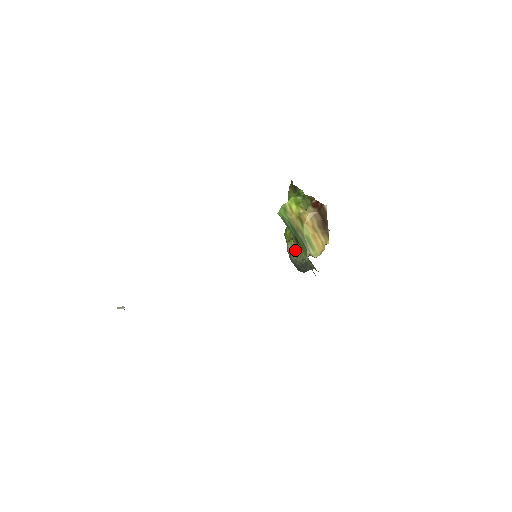
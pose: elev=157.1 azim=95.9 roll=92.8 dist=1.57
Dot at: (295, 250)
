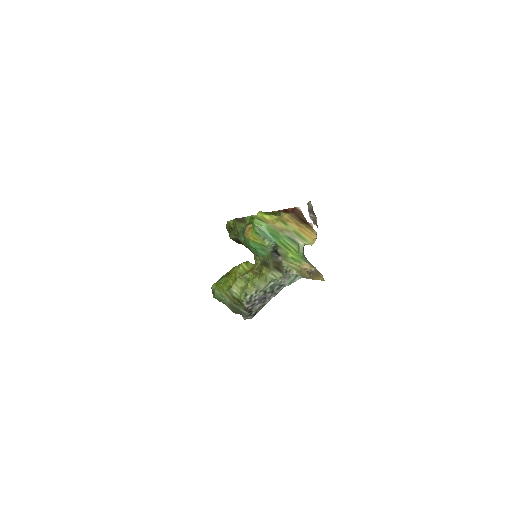
Dot at: (253, 282)
